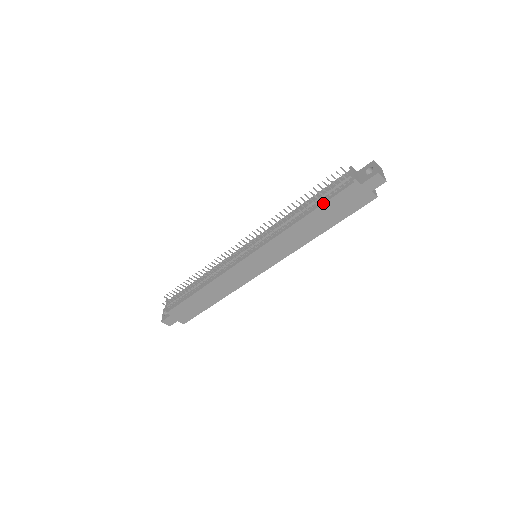
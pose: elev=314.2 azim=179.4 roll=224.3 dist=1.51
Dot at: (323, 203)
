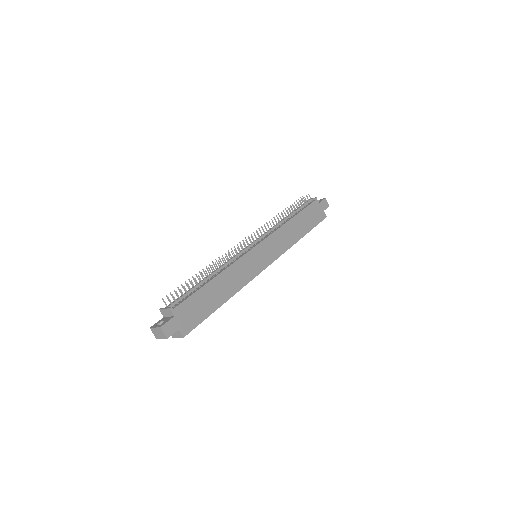
Dot at: (302, 210)
